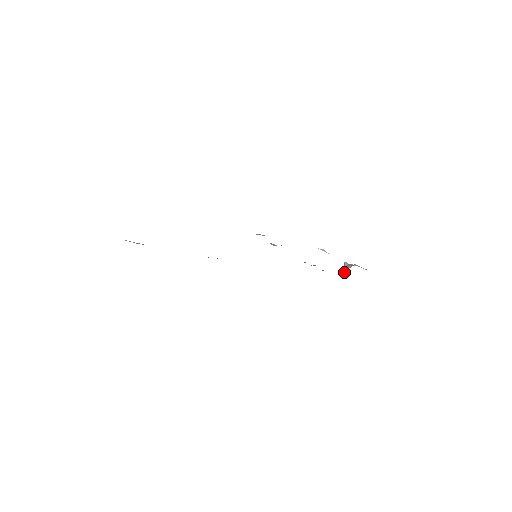
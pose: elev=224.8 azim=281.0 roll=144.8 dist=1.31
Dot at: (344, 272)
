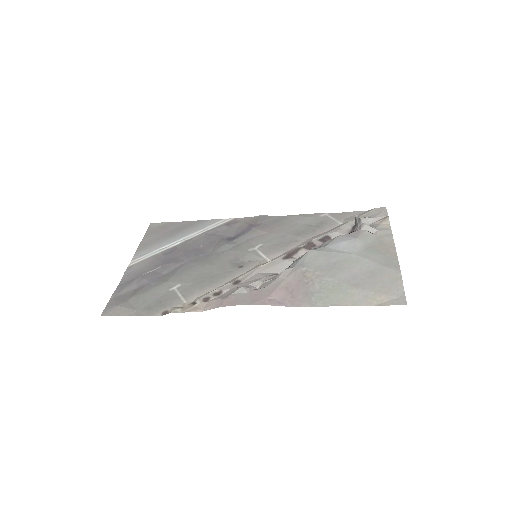
Dot at: (355, 227)
